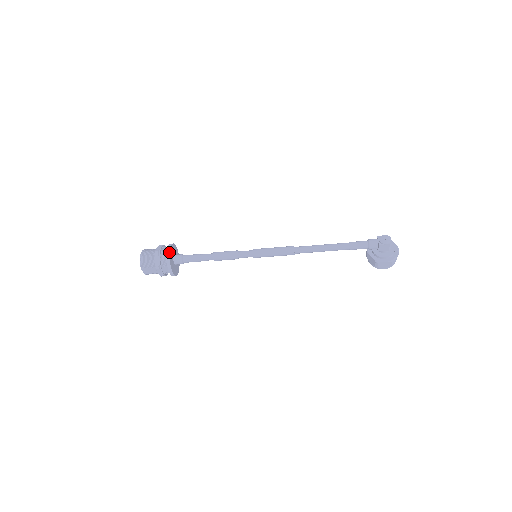
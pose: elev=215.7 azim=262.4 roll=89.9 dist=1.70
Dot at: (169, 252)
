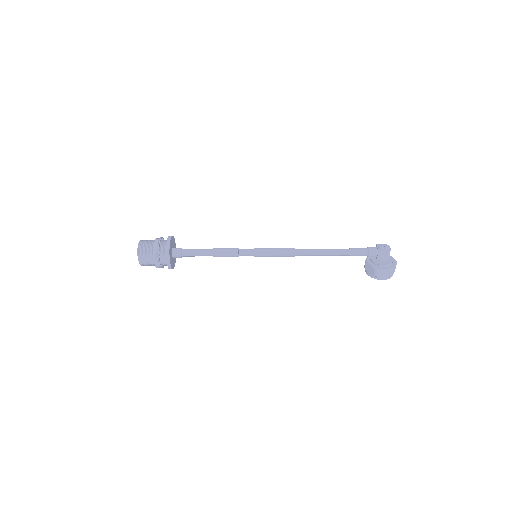
Dot at: (170, 240)
